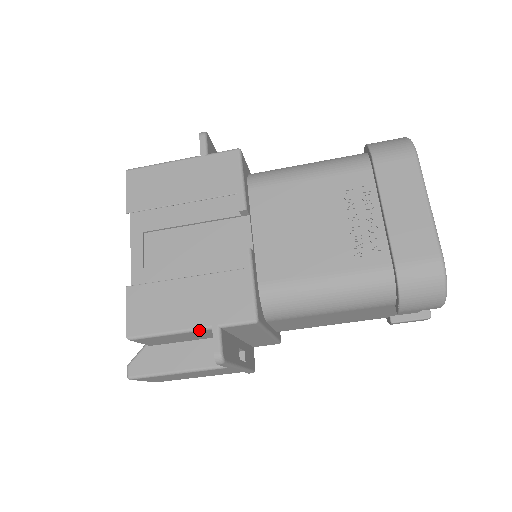
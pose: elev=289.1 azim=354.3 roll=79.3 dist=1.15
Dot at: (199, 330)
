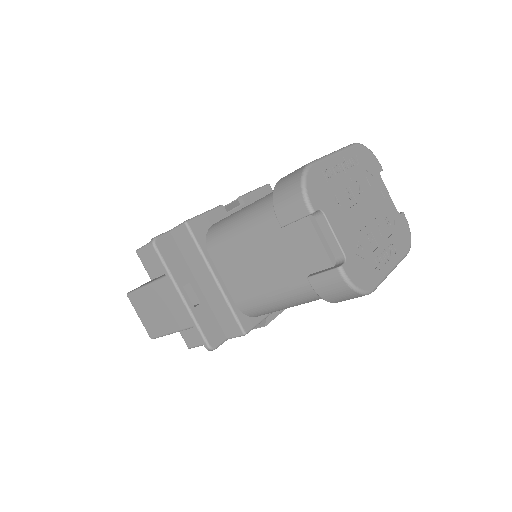
Dot at: occluded
